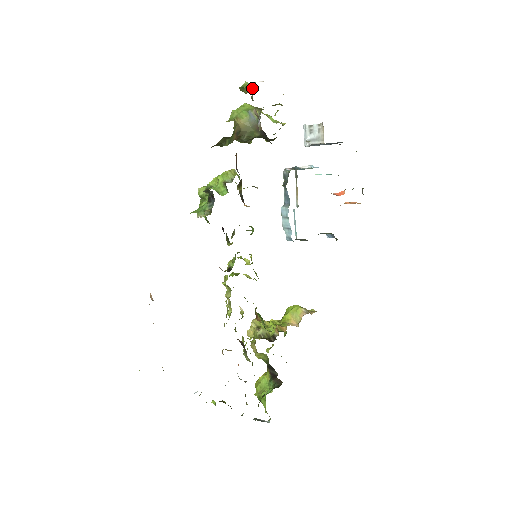
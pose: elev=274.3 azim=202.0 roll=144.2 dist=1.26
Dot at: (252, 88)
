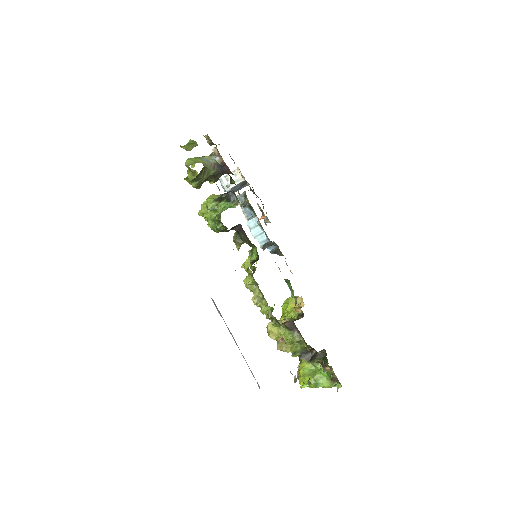
Dot at: (194, 144)
